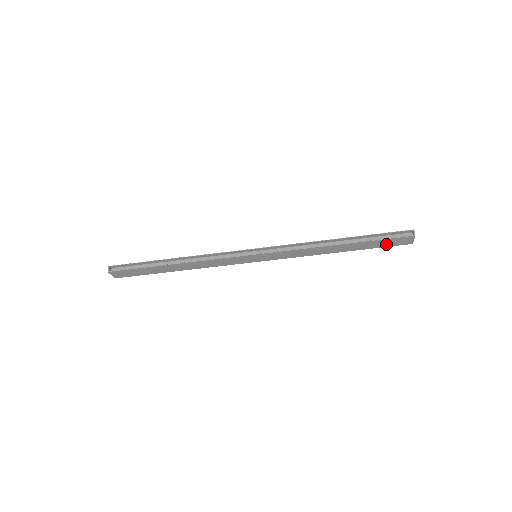
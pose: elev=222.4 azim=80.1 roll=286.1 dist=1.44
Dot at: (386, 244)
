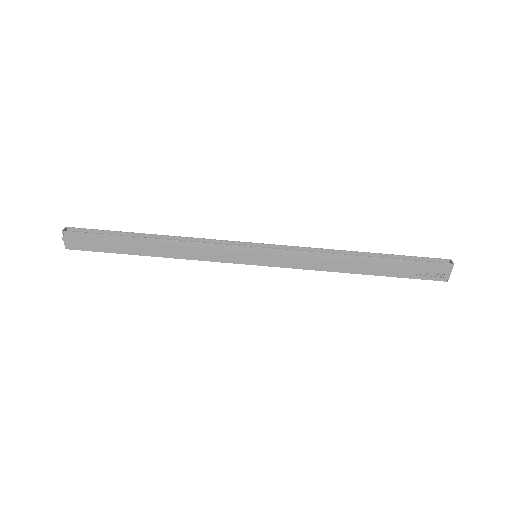
Dot at: (417, 273)
